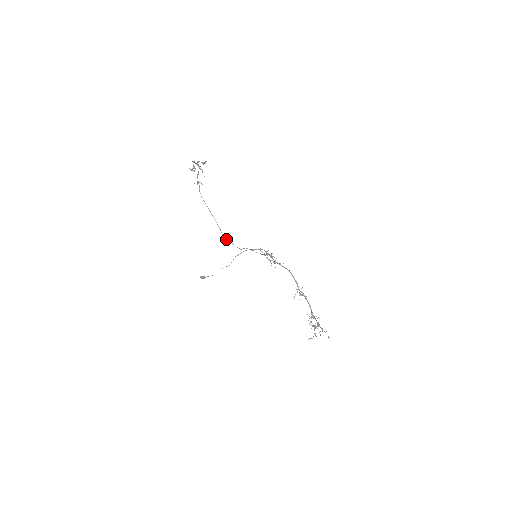
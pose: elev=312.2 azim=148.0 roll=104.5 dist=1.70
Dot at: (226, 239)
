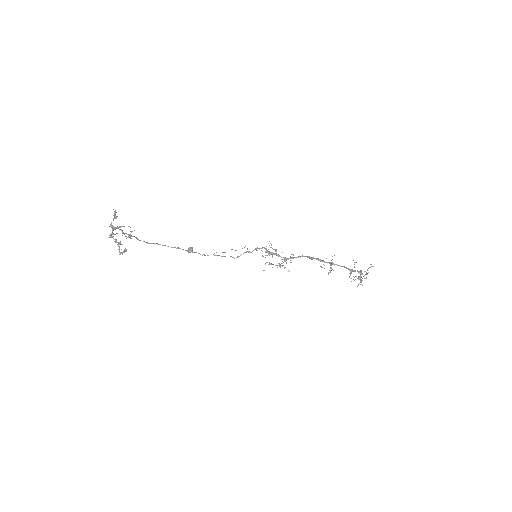
Dot at: occluded
